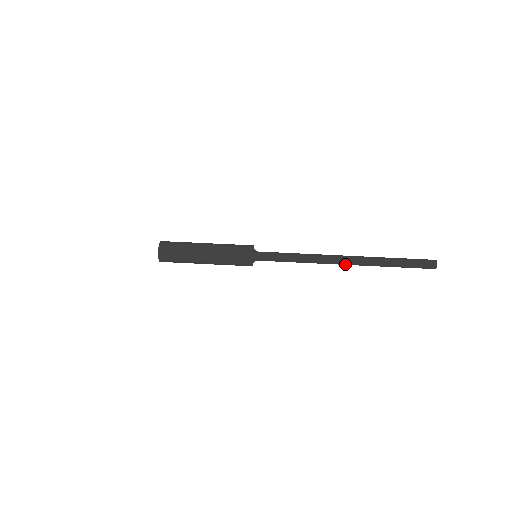
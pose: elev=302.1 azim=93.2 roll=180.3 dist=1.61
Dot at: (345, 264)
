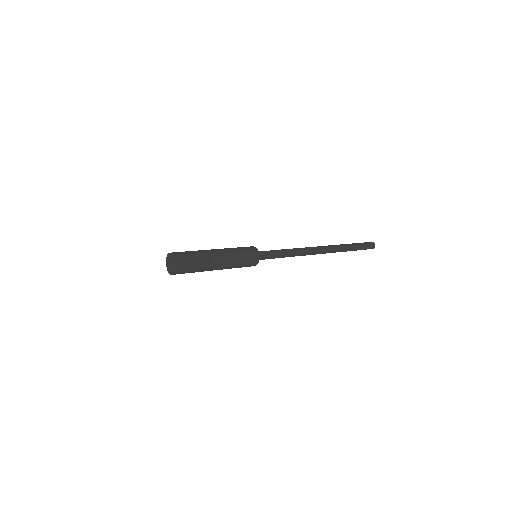
Dot at: (322, 249)
